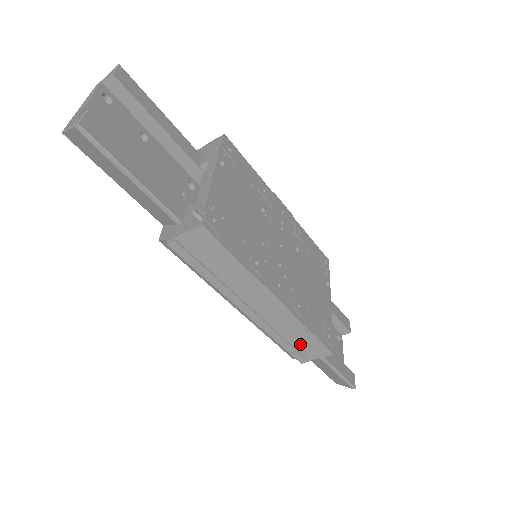
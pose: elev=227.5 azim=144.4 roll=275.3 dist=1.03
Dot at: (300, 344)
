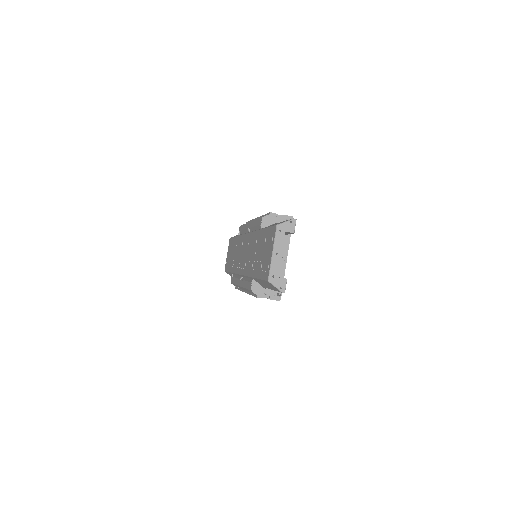
Dot at: occluded
